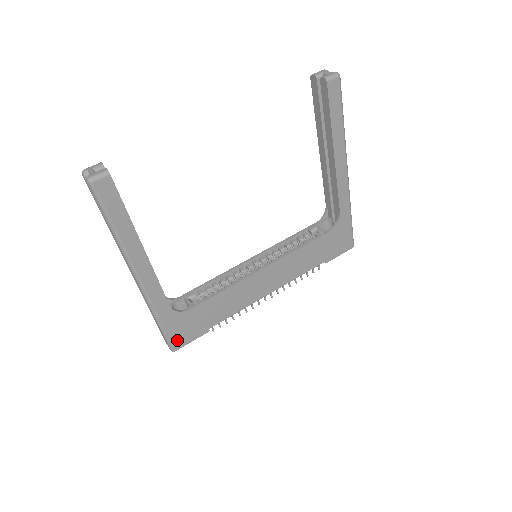
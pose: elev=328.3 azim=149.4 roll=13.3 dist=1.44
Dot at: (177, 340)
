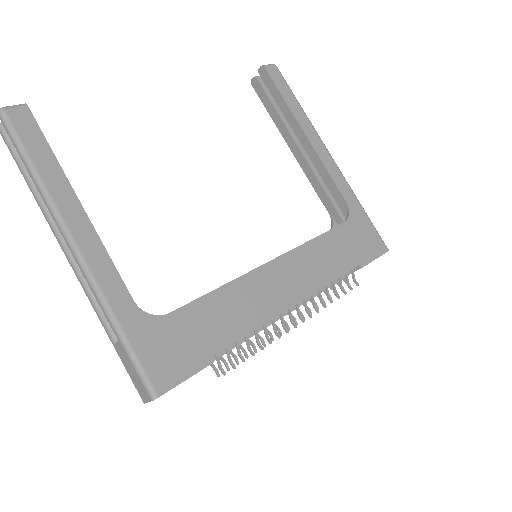
Dot at: (158, 373)
